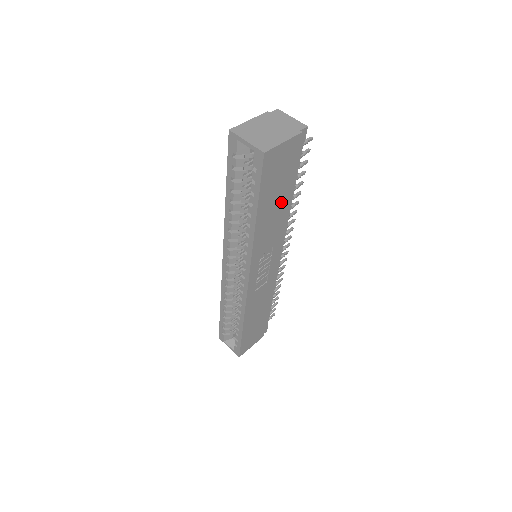
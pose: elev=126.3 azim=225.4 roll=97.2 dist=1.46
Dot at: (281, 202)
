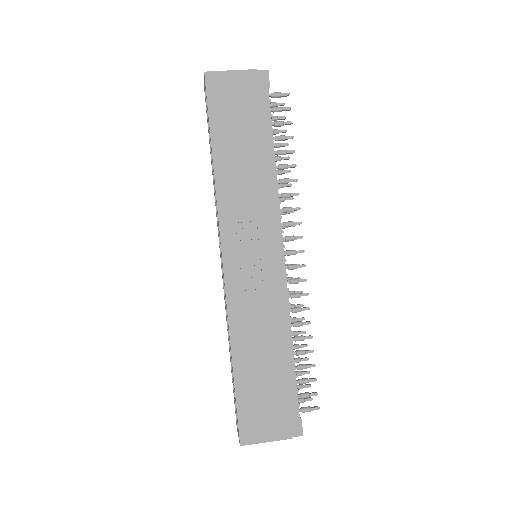
Dot at: (251, 151)
